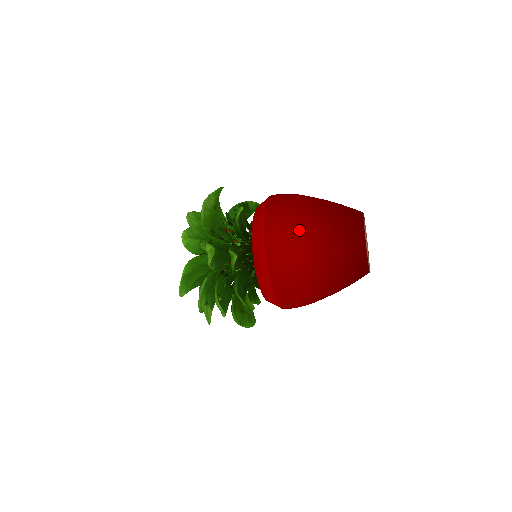
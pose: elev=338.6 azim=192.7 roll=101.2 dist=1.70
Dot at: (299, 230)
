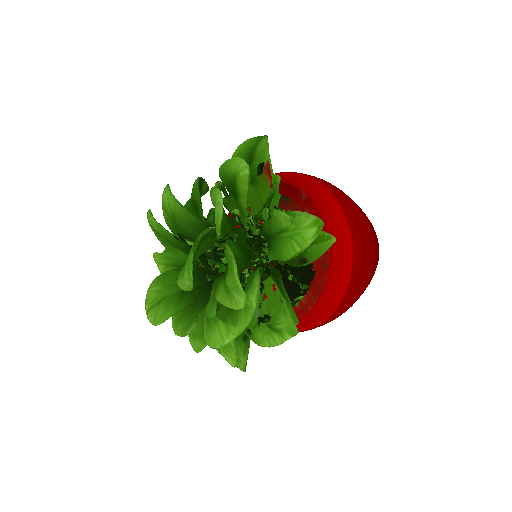
Dot at: (364, 216)
